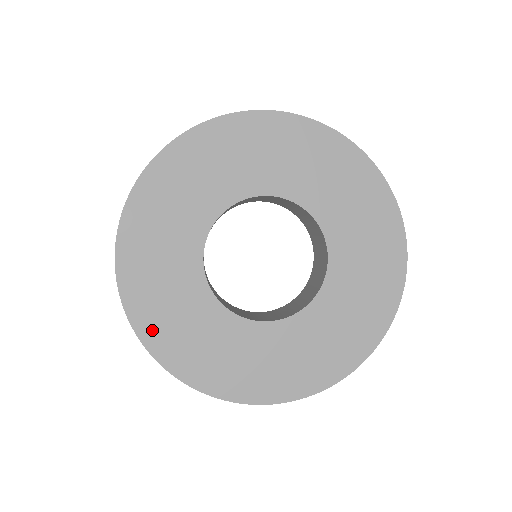
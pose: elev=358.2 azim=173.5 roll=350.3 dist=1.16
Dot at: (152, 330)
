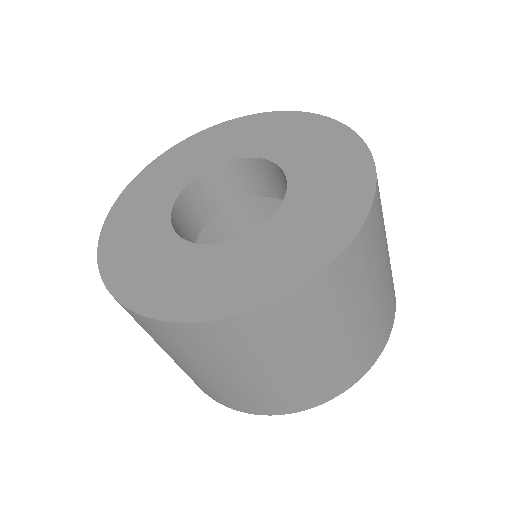
Dot at: (119, 212)
